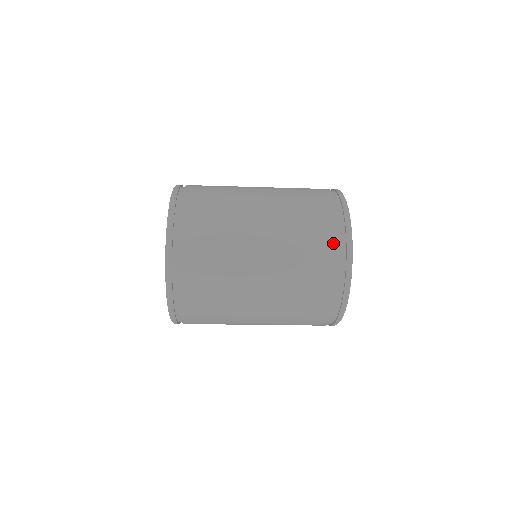
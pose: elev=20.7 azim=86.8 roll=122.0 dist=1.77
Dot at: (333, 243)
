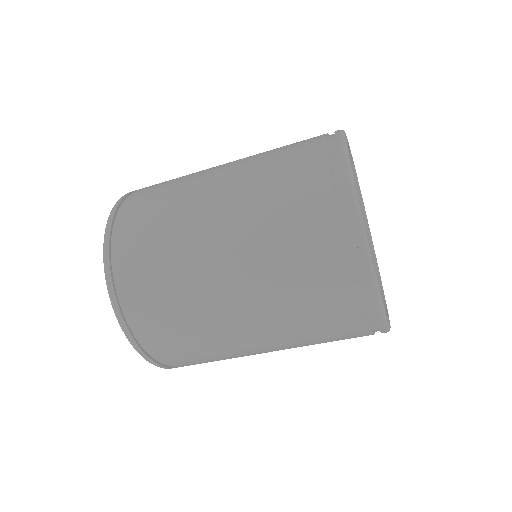
Dot at: (338, 264)
